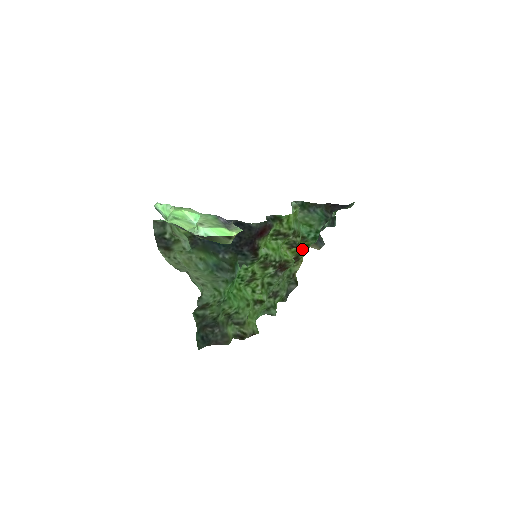
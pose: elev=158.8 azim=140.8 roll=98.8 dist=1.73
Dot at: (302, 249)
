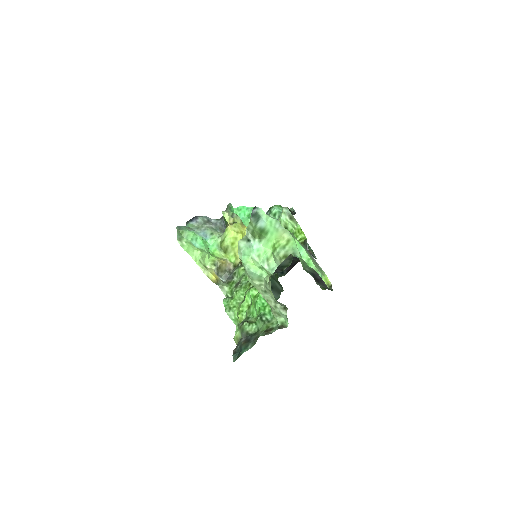
Dot at: occluded
